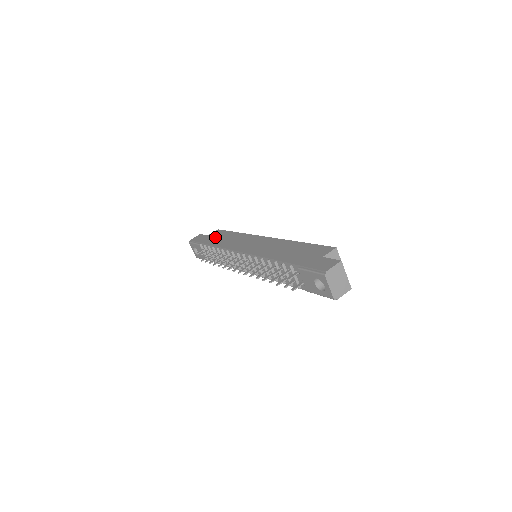
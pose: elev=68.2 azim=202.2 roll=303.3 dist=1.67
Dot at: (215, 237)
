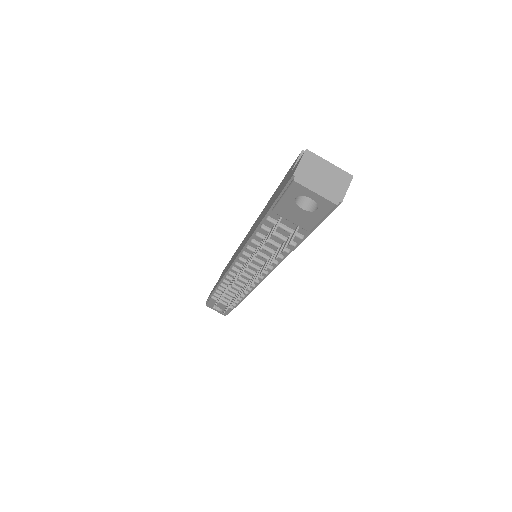
Dot at: (220, 277)
